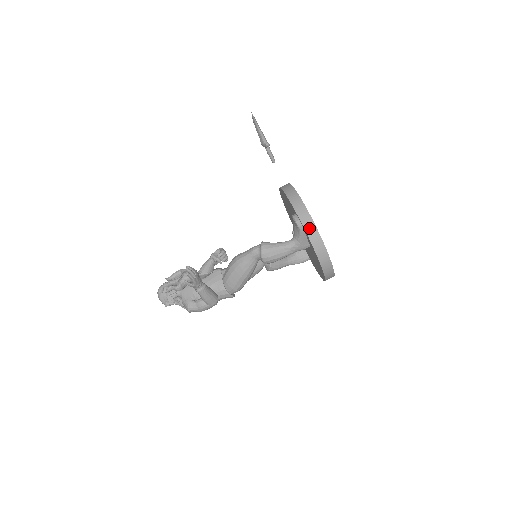
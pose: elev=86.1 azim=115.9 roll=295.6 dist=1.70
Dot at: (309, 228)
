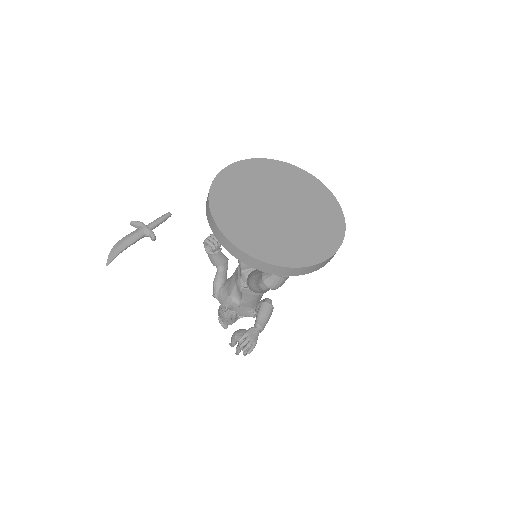
Dot at: (302, 272)
